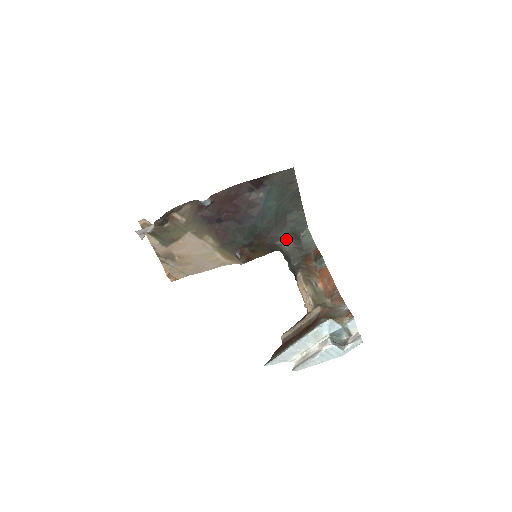
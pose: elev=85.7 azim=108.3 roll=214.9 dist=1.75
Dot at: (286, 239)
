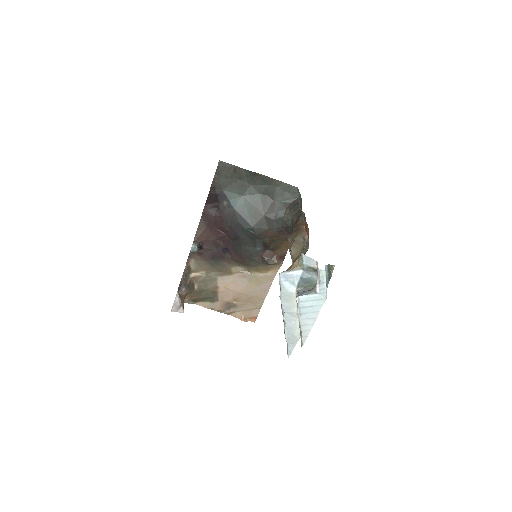
Dot at: (284, 215)
